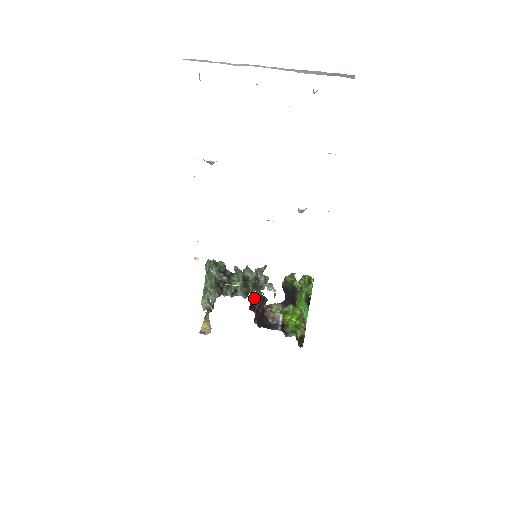
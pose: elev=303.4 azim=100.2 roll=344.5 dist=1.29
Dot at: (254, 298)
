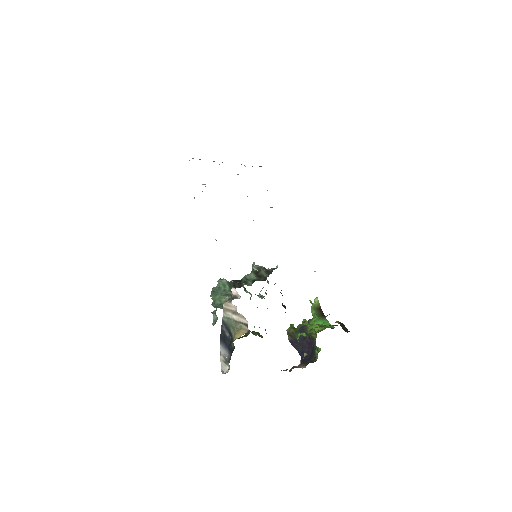
Dot at: occluded
